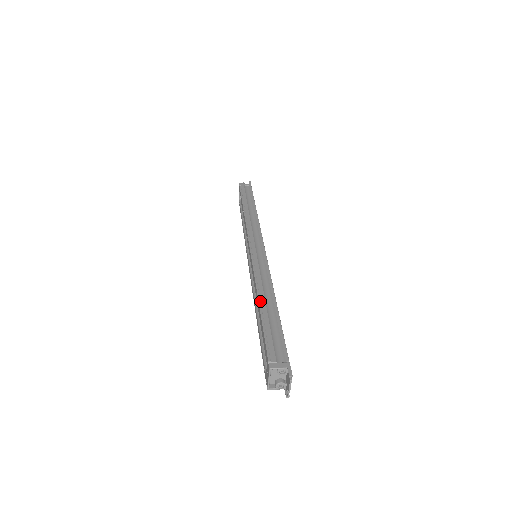
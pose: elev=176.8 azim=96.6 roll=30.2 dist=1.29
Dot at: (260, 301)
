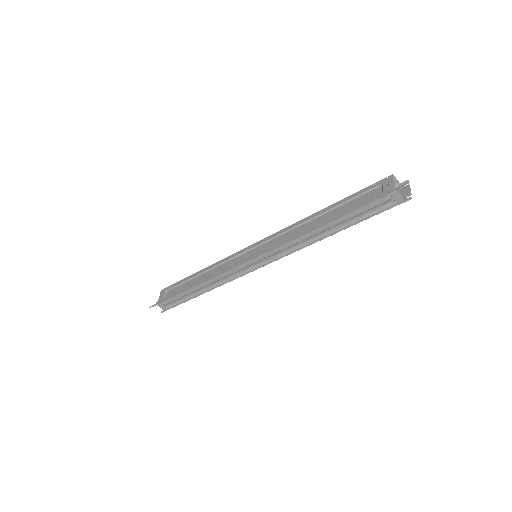
Dot at: (322, 211)
